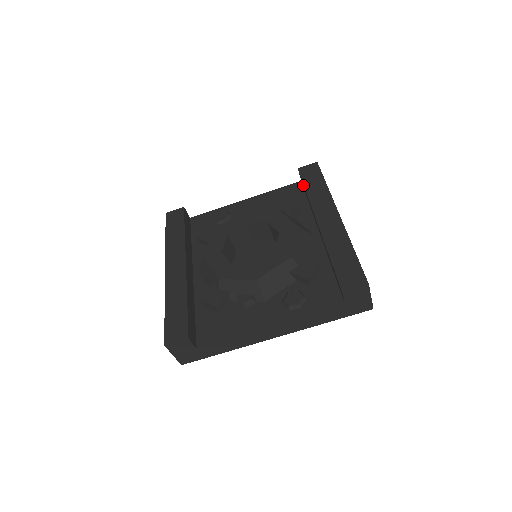
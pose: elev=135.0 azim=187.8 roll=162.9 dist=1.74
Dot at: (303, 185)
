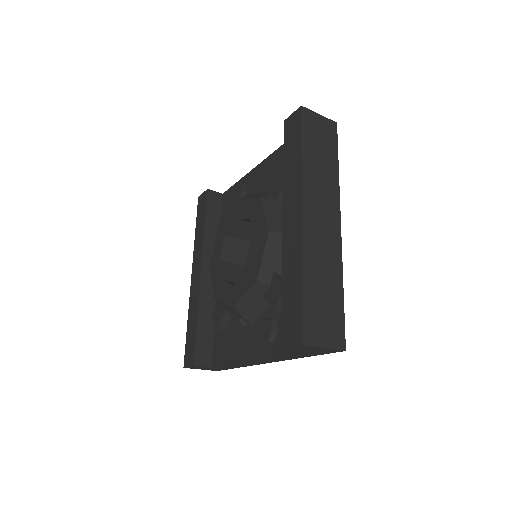
Dot at: occluded
